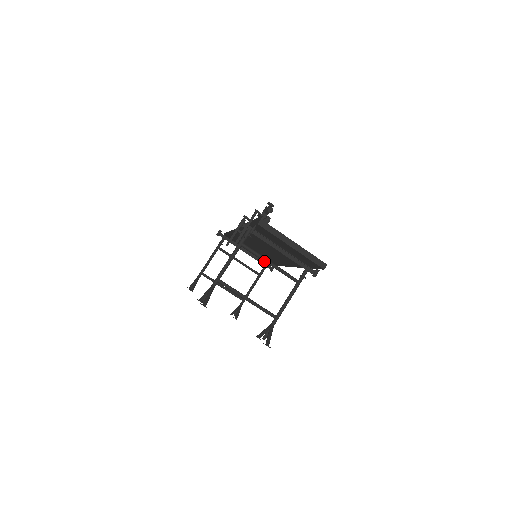
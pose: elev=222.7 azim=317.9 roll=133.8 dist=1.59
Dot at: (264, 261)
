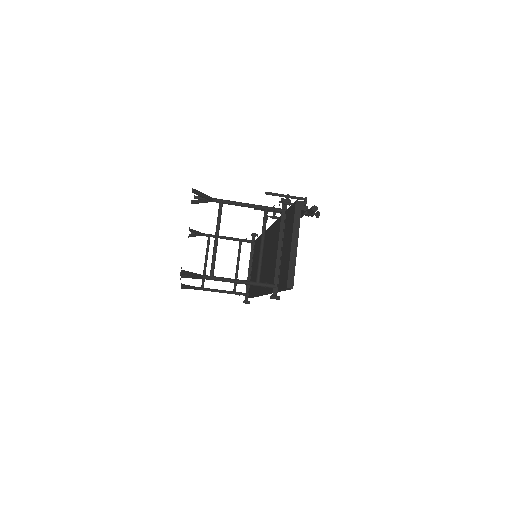
Dot at: (261, 239)
